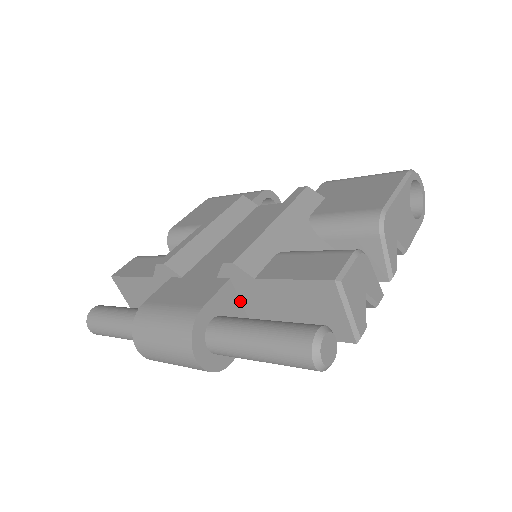
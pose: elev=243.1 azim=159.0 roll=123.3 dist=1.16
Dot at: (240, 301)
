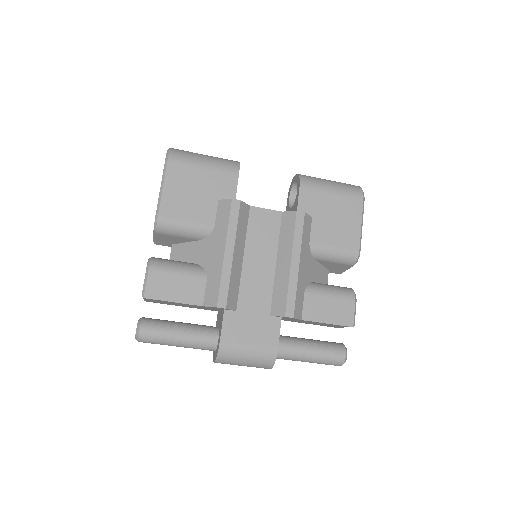
Dot at: occluded
